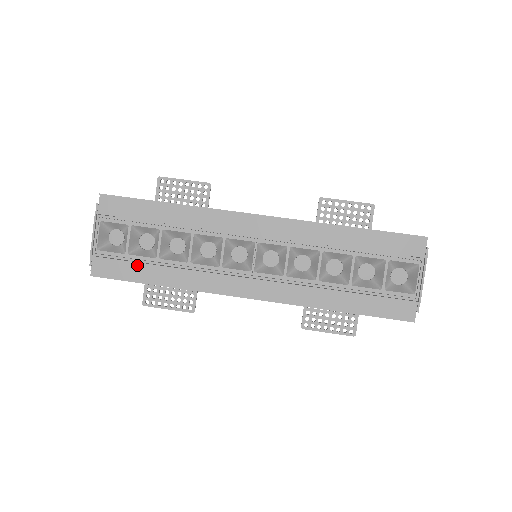
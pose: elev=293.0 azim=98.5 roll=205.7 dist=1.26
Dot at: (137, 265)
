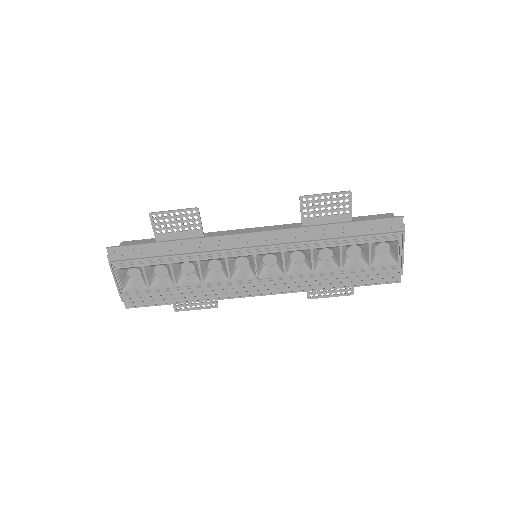
Dot at: (160, 292)
